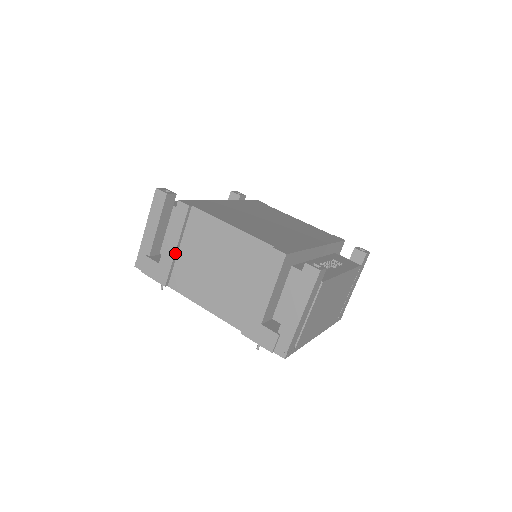
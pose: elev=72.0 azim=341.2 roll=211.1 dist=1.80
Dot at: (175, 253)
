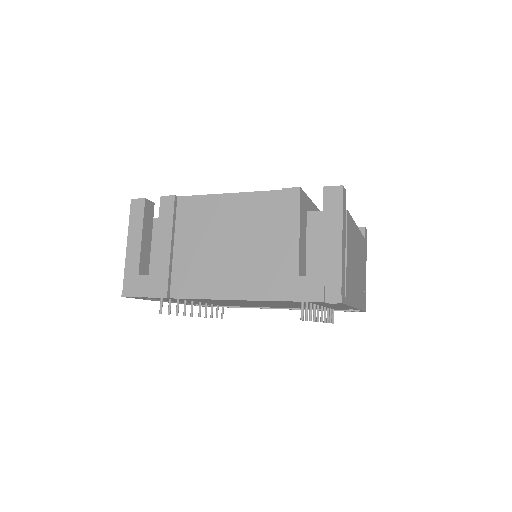
Dot at: (170, 253)
